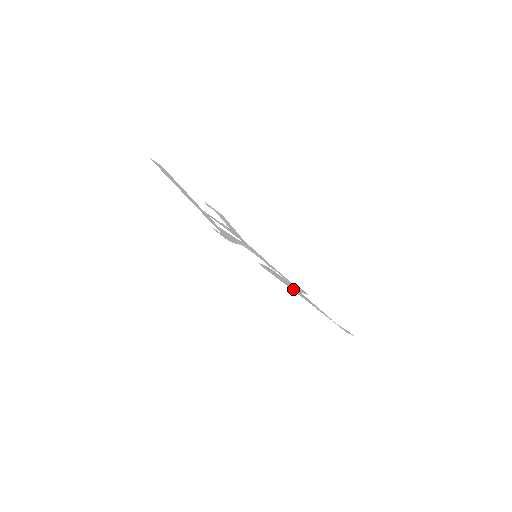
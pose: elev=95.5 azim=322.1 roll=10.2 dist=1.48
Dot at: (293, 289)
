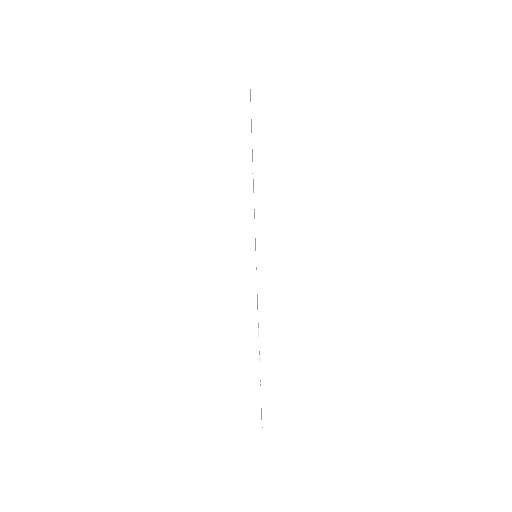
Dot at: occluded
